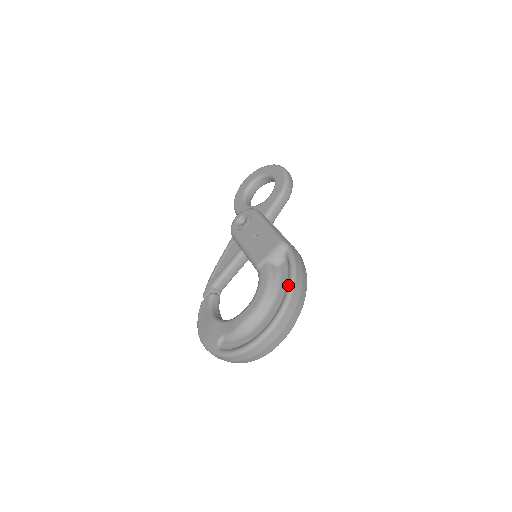
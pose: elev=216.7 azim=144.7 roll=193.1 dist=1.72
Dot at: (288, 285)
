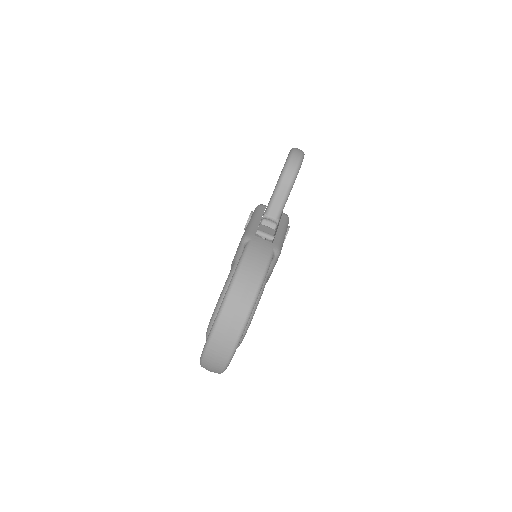
Dot at: (229, 285)
